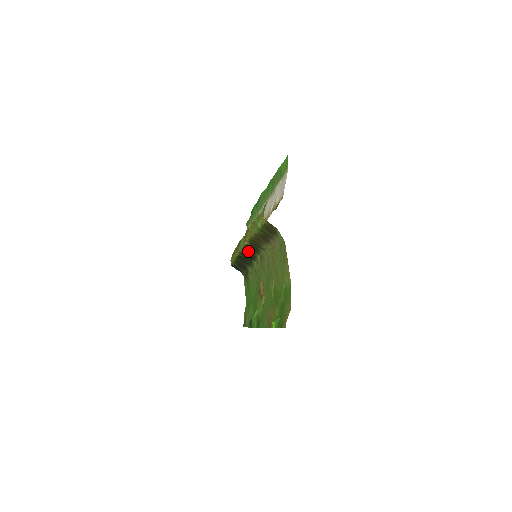
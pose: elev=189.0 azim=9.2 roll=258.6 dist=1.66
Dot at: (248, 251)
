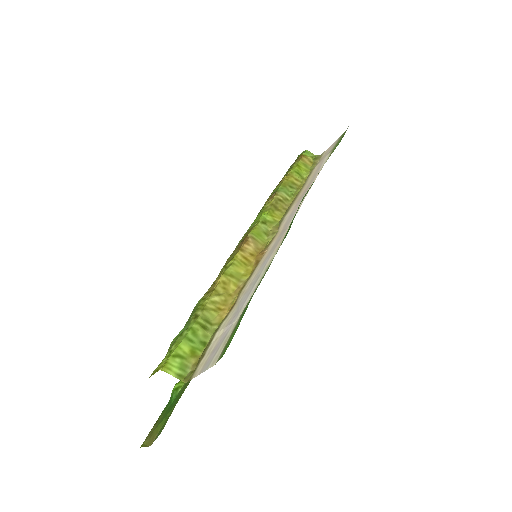
Dot at: occluded
